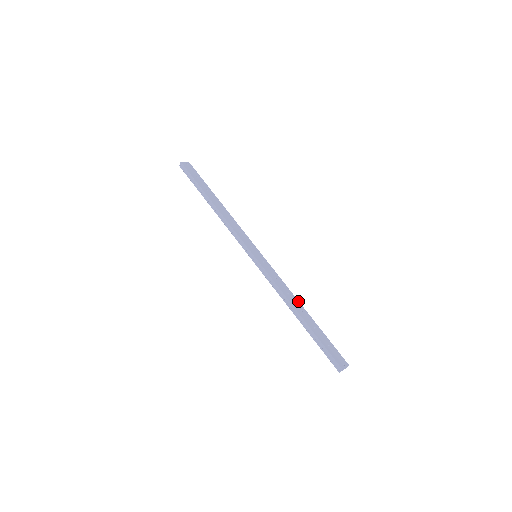
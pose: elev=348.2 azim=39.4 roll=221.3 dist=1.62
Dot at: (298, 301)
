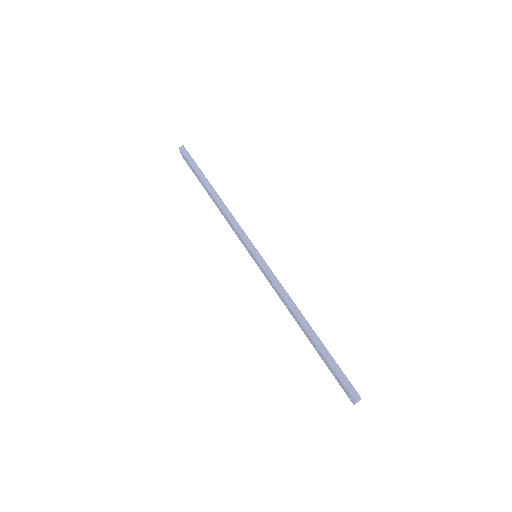
Dot at: occluded
